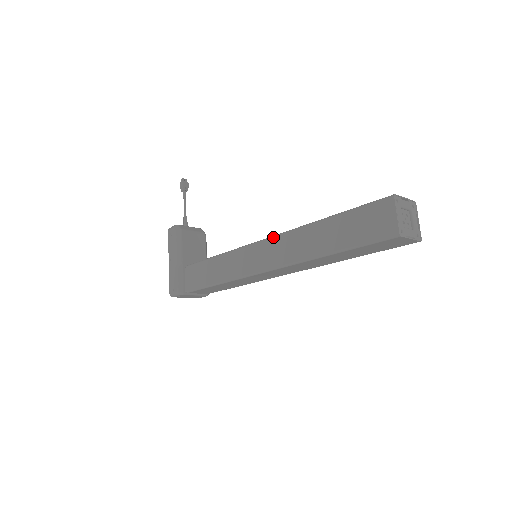
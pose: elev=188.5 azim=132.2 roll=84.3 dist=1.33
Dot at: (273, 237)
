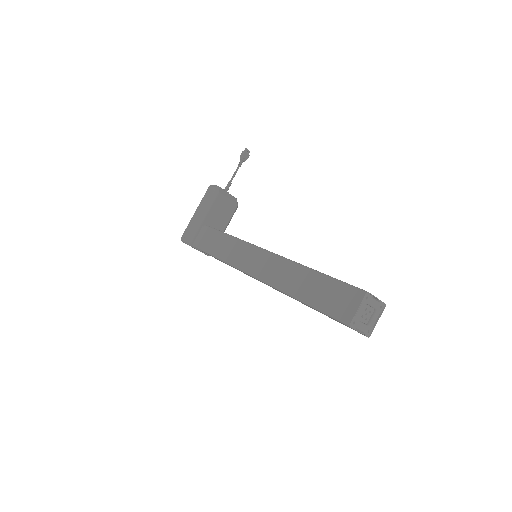
Dot at: (272, 254)
